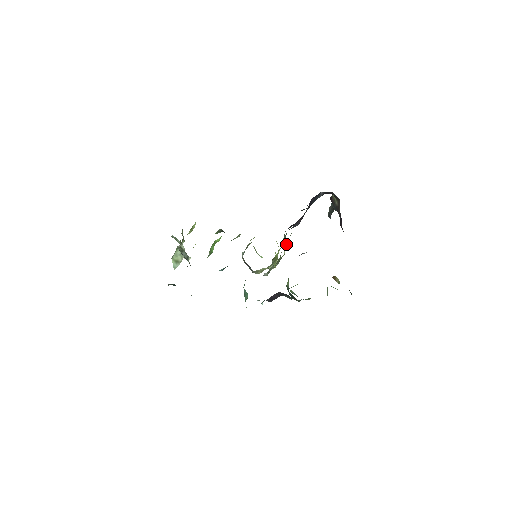
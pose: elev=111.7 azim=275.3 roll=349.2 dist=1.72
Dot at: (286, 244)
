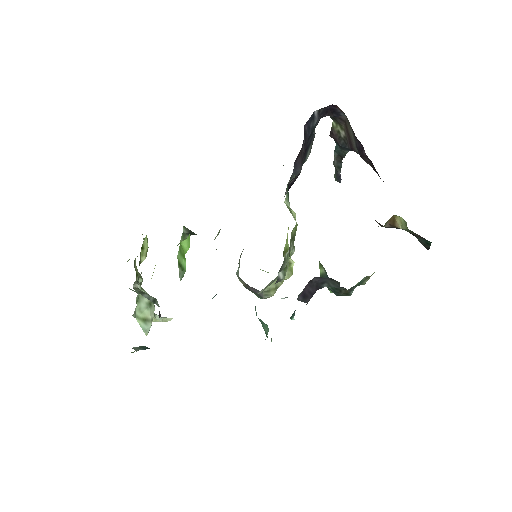
Dot at: (293, 214)
